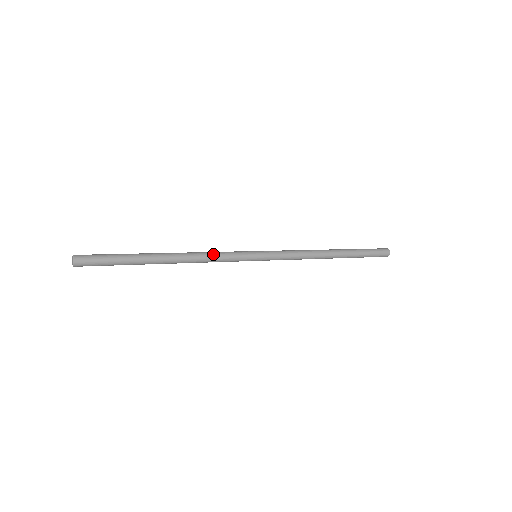
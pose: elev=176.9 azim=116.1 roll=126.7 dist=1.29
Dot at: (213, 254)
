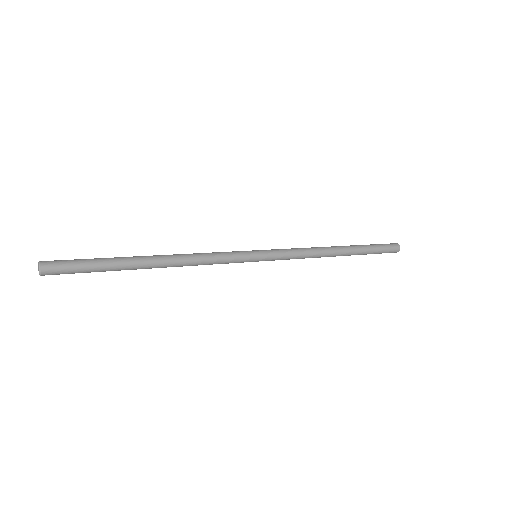
Dot at: (206, 253)
